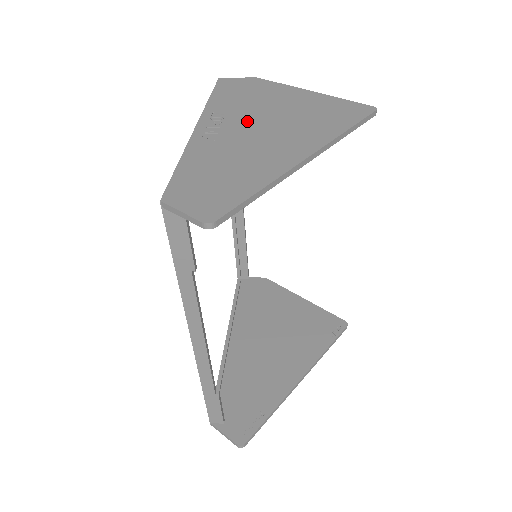
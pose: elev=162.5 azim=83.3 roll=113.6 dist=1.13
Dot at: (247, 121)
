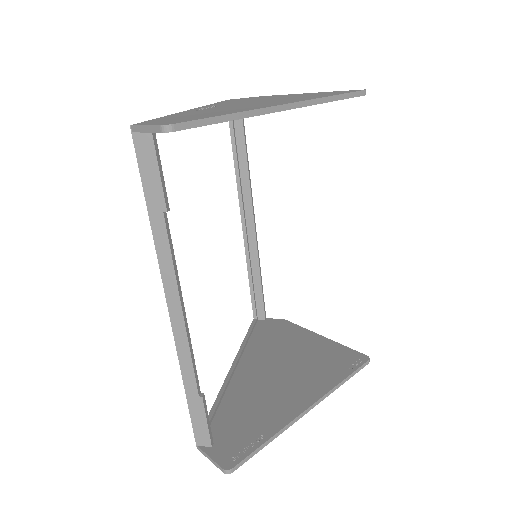
Dot at: occluded
